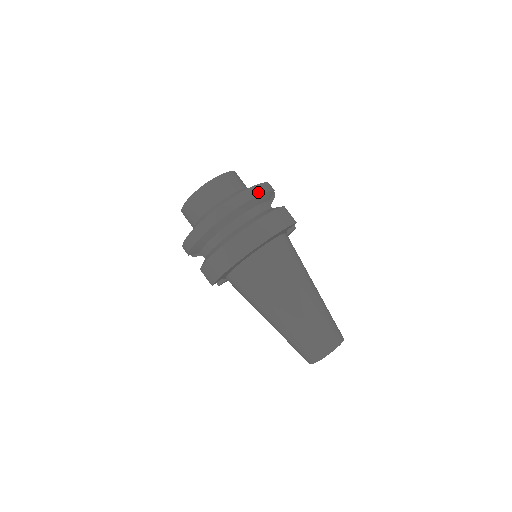
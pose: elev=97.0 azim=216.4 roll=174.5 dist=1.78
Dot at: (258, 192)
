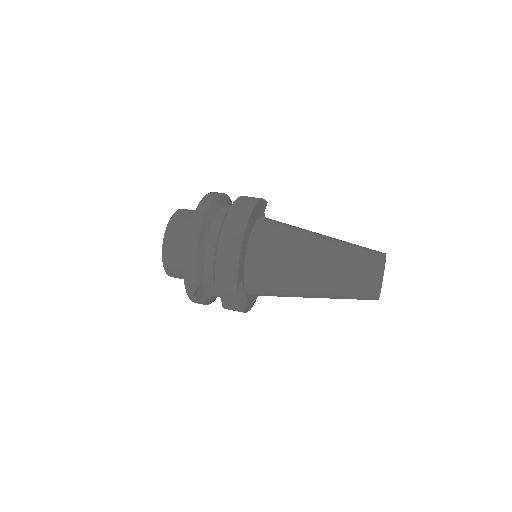
Dot at: (219, 193)
